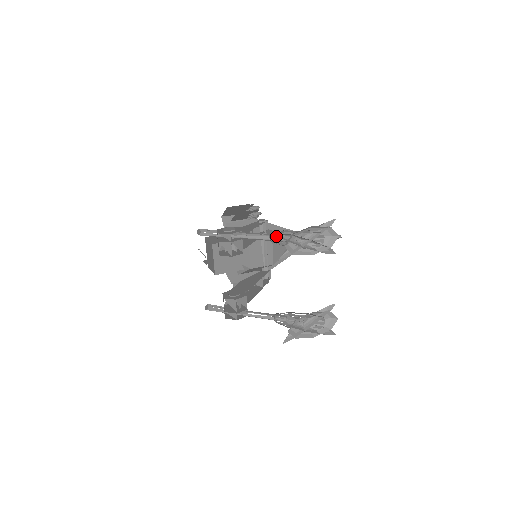
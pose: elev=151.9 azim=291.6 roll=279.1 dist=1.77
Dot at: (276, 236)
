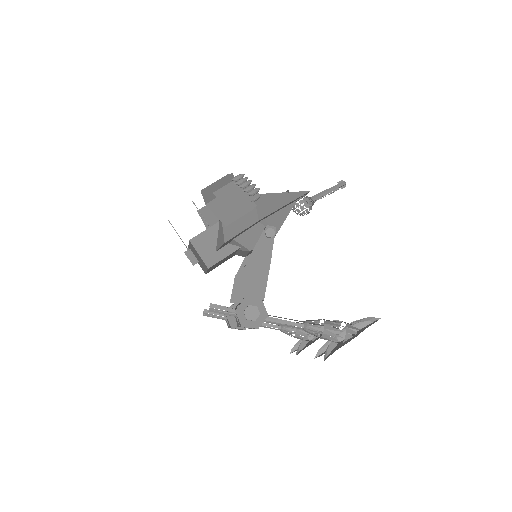
Dot at: (311, 330)
